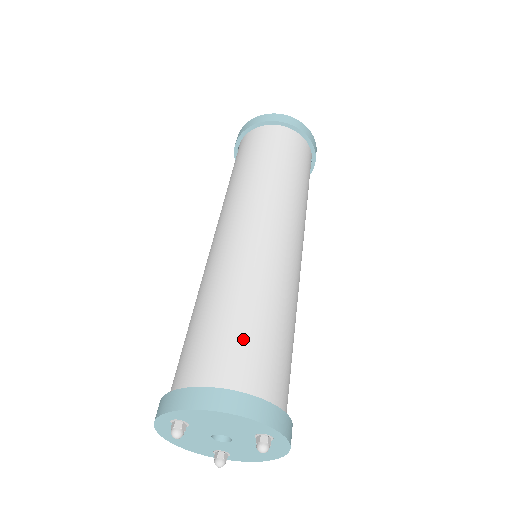
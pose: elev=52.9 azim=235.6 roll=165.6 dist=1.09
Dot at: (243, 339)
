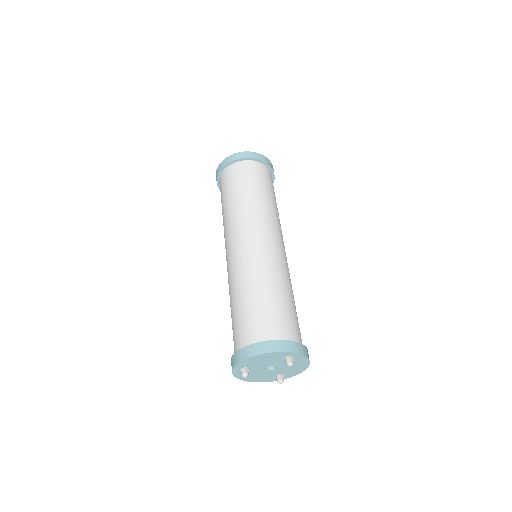
Dot at: (257, 313)
